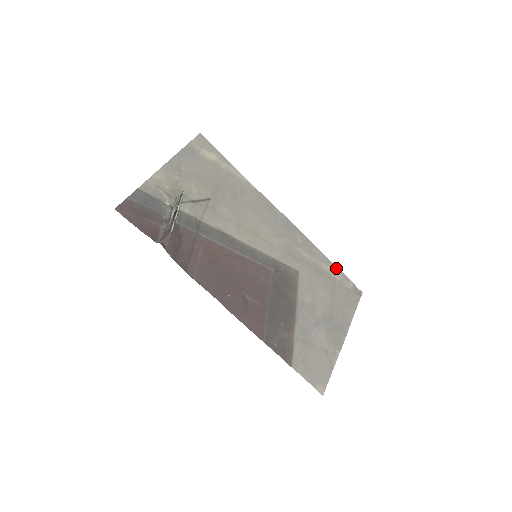
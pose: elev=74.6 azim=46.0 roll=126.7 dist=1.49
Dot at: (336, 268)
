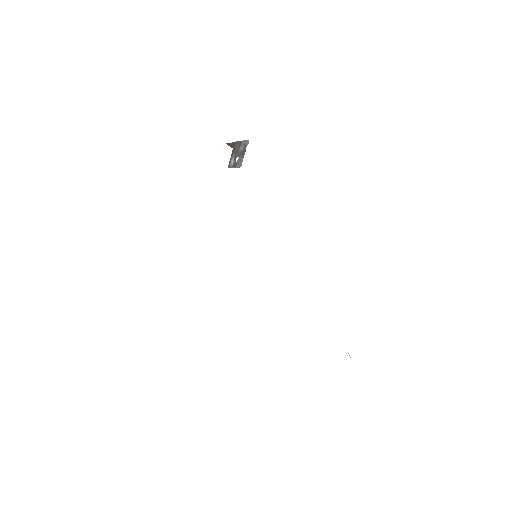
Dot at: occluded
